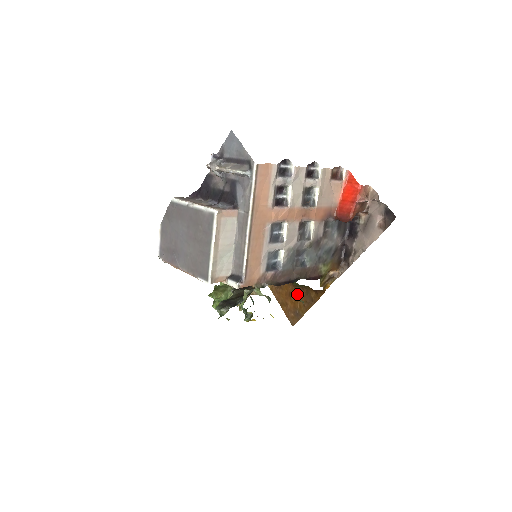
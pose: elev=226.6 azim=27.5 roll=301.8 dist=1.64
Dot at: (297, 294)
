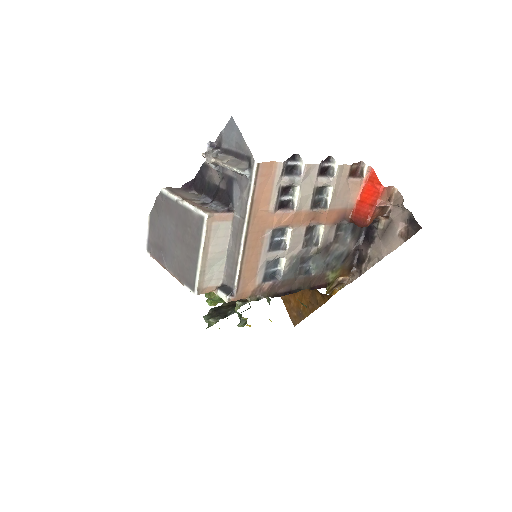
Dot at: (302, 293)
